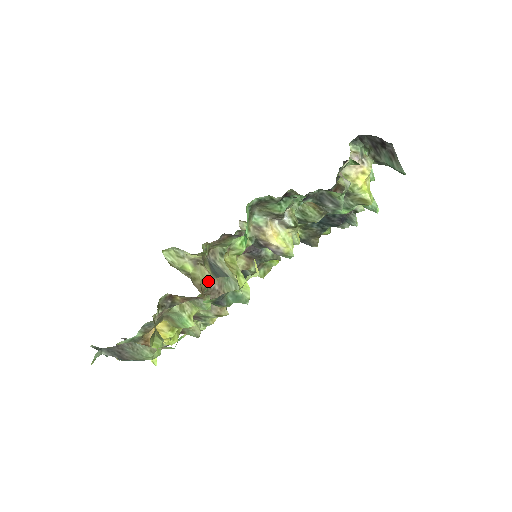
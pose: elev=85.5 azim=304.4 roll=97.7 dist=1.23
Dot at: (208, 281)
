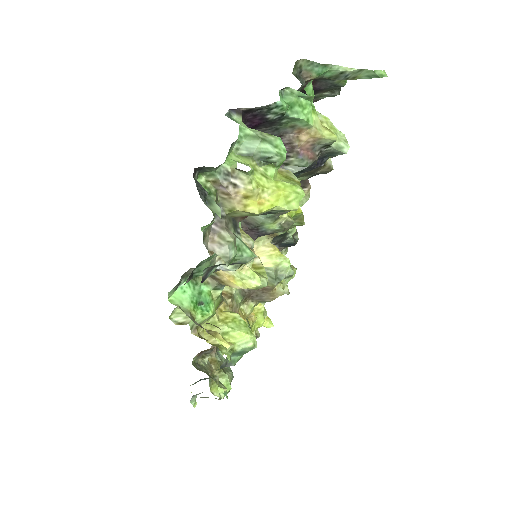
Dot at: (231, 303)
